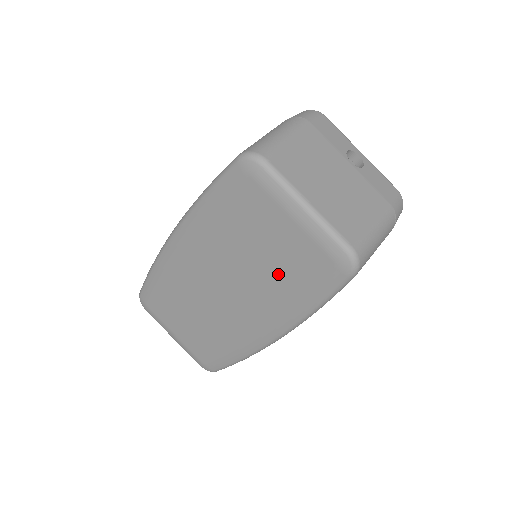
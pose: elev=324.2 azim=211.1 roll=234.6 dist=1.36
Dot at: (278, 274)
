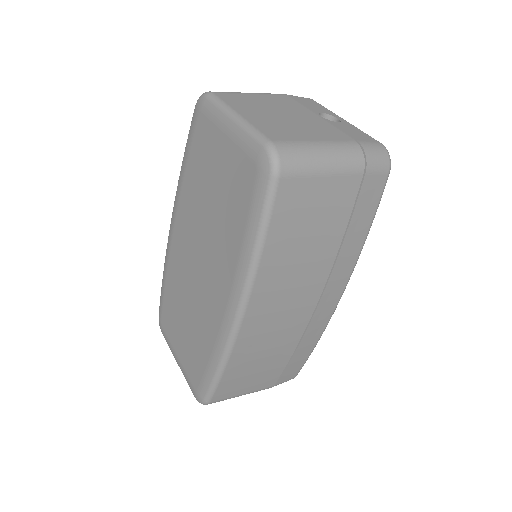
Dot at: (226, 212)
